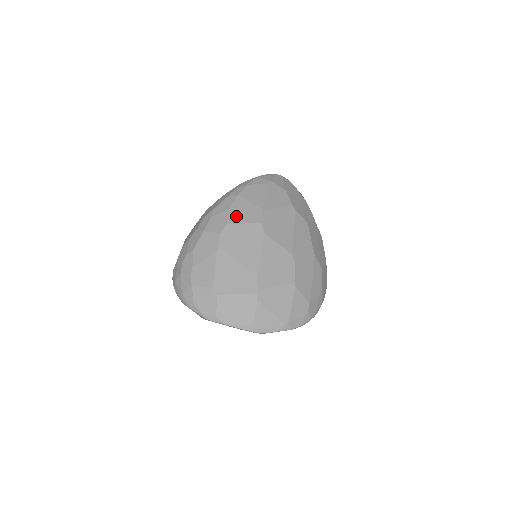
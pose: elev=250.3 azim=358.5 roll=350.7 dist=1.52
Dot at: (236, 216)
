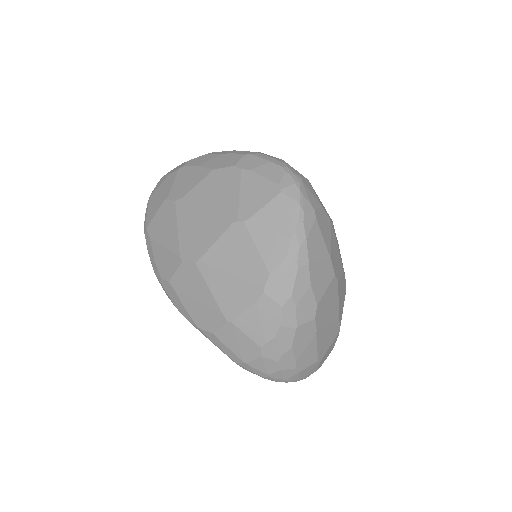
Dot at: (319, 289)
